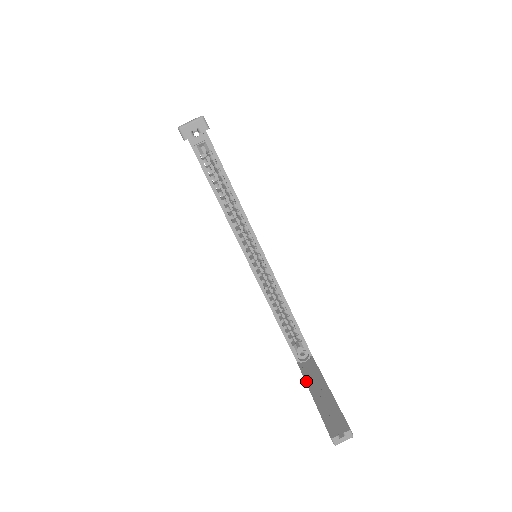
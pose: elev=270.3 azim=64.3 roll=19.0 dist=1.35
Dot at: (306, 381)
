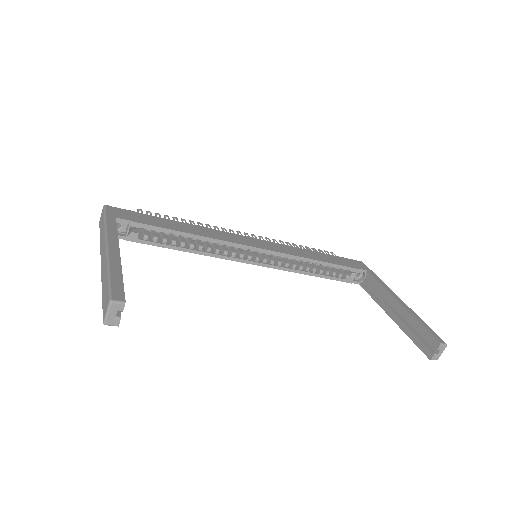
Dot at: (378, 304)
